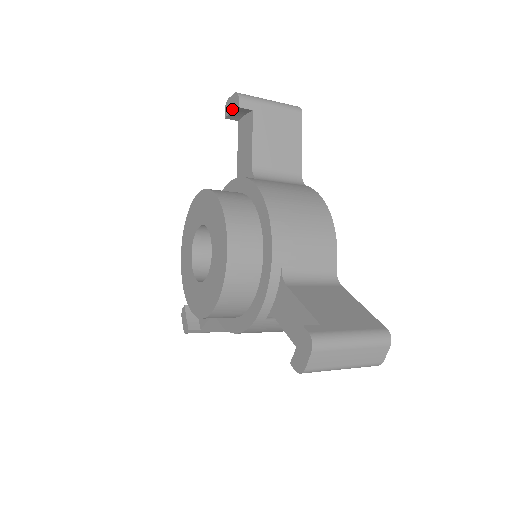
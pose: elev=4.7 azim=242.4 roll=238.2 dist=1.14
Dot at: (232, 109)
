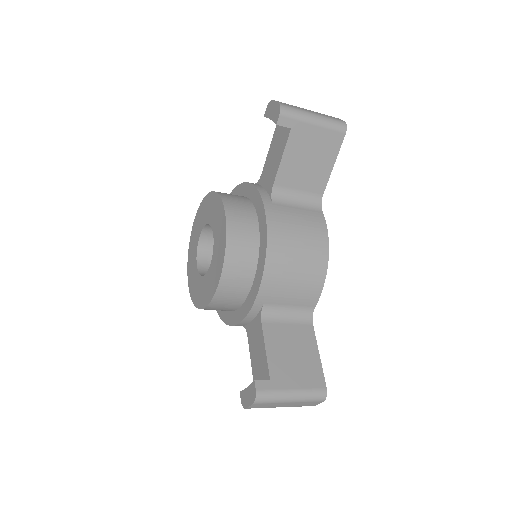
Dot at: (271, 117)
